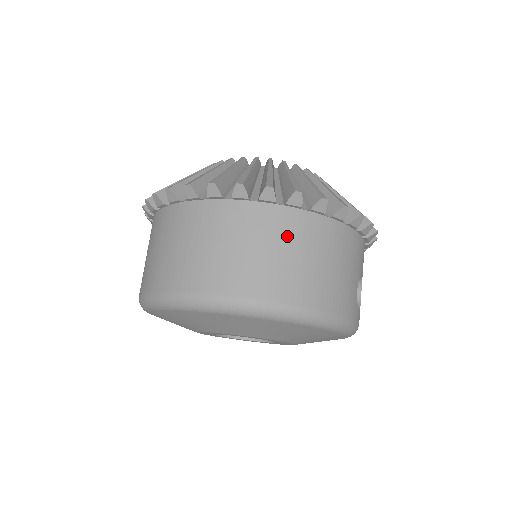
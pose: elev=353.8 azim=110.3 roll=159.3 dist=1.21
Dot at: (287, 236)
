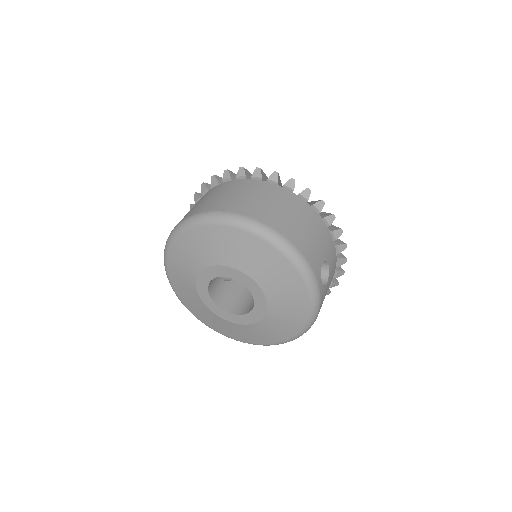
Dot at: (280, 199)
